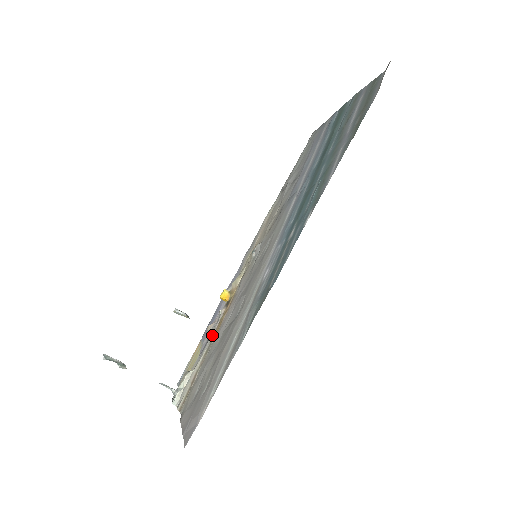
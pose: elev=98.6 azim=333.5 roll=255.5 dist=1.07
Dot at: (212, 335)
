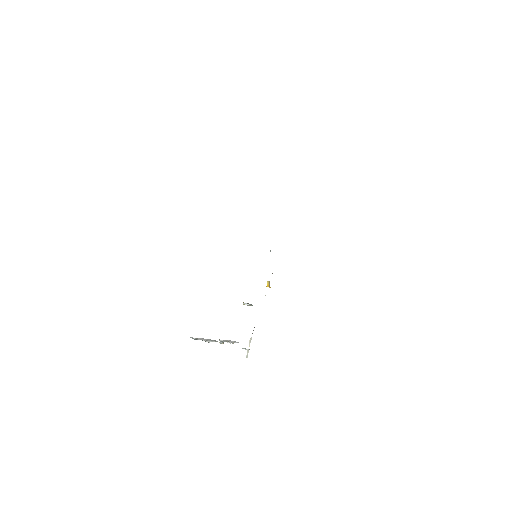
Dot at: occluded
